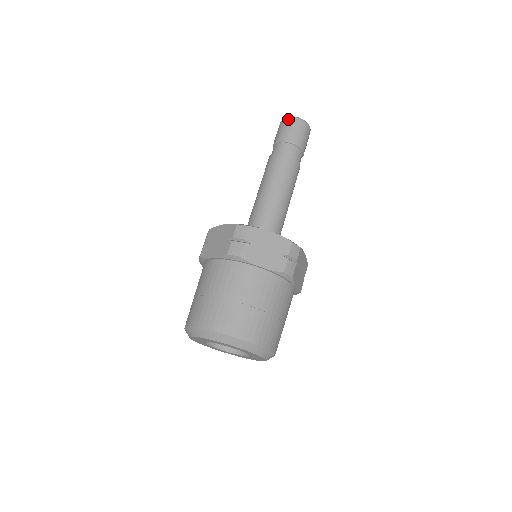
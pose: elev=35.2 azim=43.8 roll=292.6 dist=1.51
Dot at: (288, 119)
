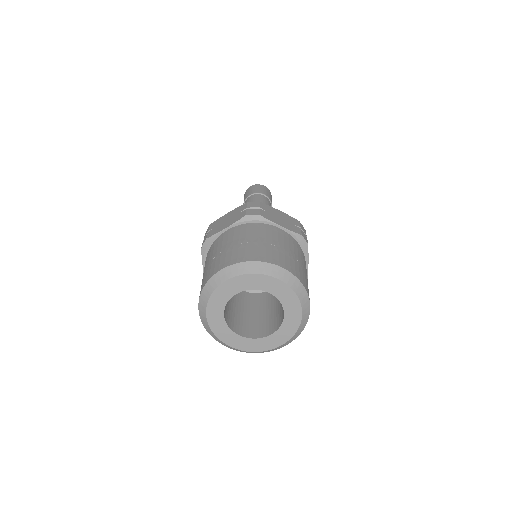
Dot at: (244, 195)
